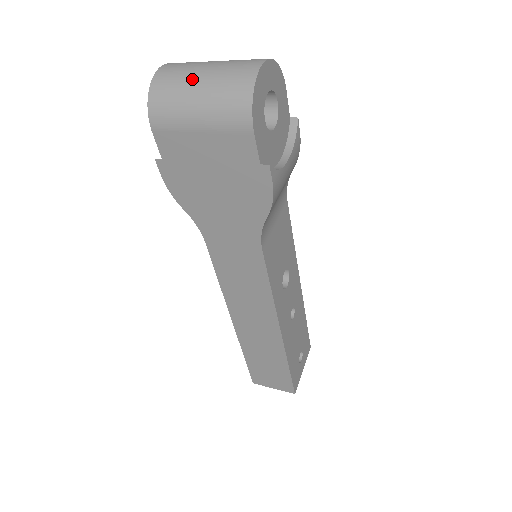
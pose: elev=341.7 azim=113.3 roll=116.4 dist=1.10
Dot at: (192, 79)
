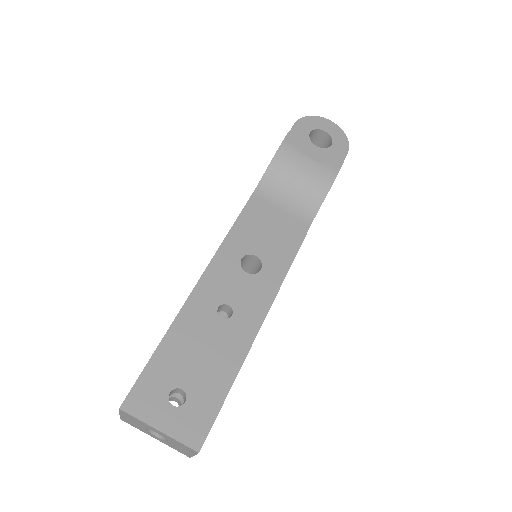
Dot at: occluded
